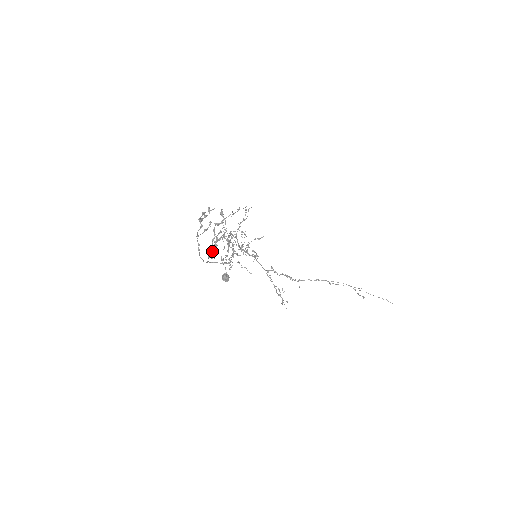
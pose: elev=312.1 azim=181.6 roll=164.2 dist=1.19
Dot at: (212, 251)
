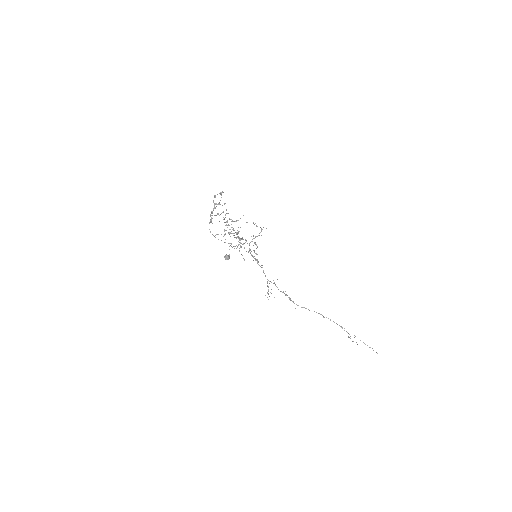
Dot at: (212, 218)
